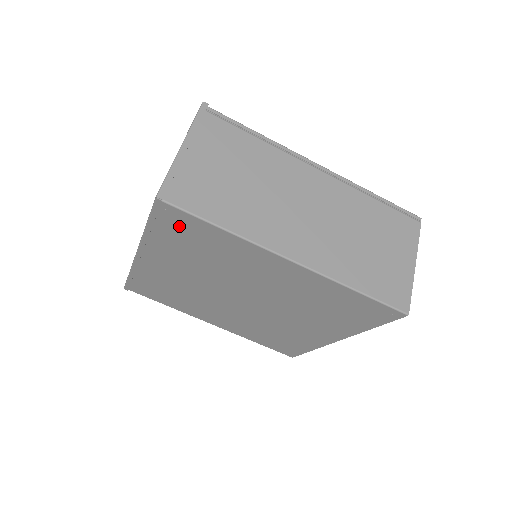
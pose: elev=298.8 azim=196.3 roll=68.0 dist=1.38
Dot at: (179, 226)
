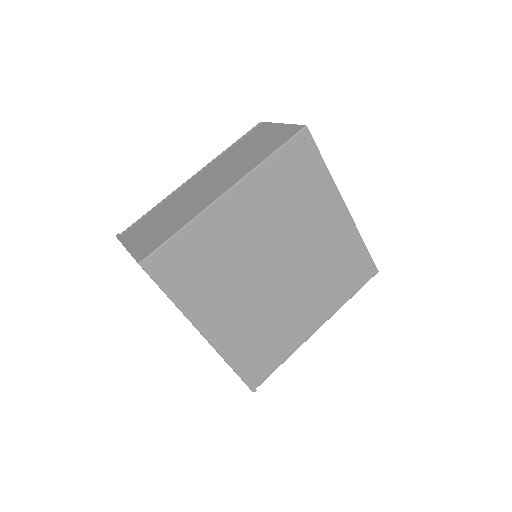
Dot at: (173, 266)
